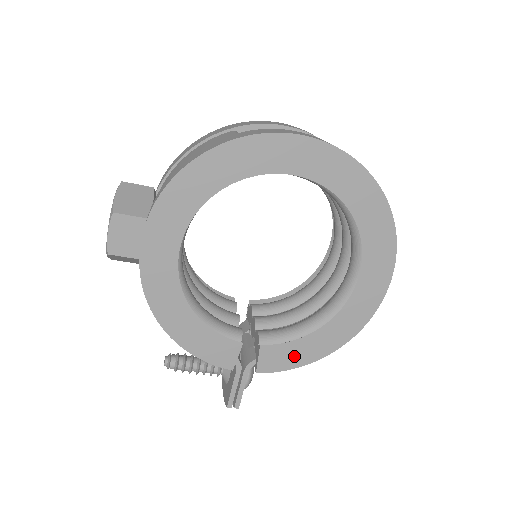
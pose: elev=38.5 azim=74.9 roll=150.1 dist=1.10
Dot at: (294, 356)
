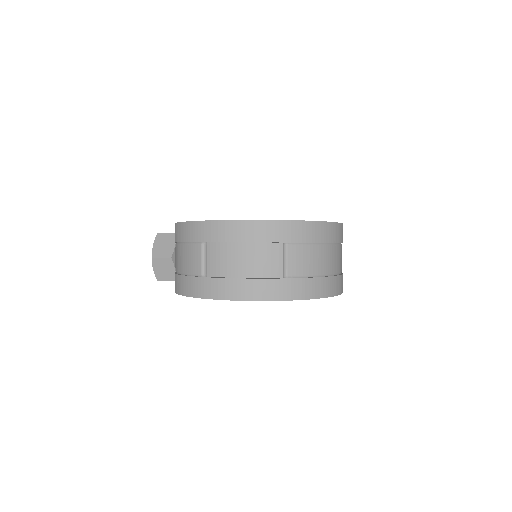
Dot at: occluded
